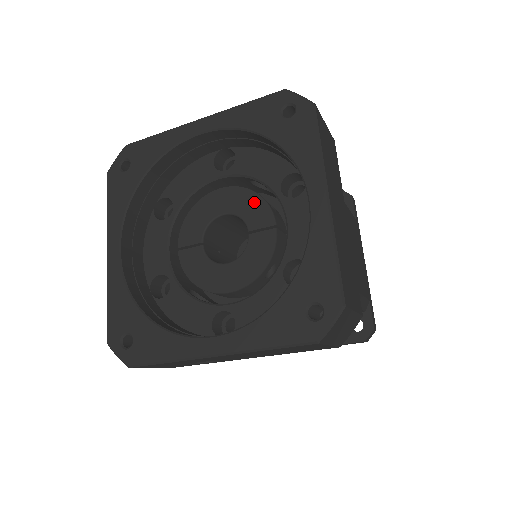
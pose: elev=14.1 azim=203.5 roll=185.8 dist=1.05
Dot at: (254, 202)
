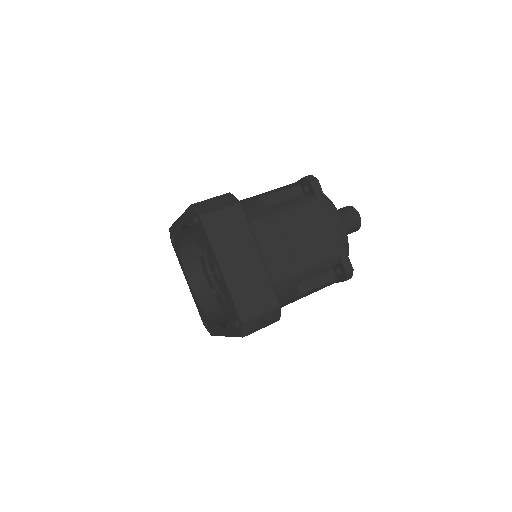
Dot at: occluded
